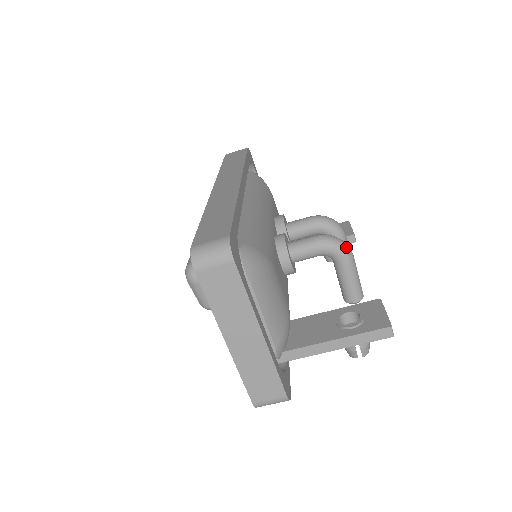
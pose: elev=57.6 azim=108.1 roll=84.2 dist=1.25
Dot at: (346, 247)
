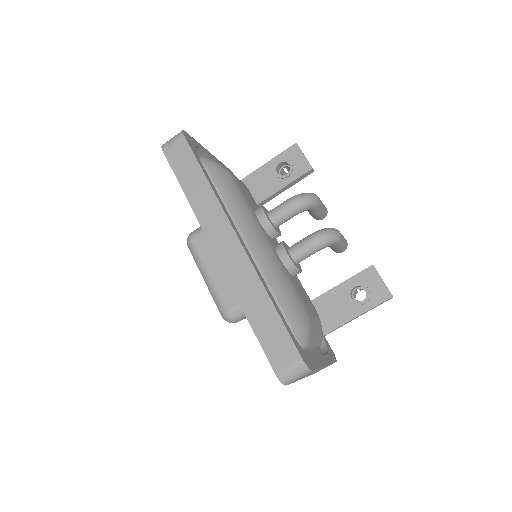
Dot at: (337, 236)
